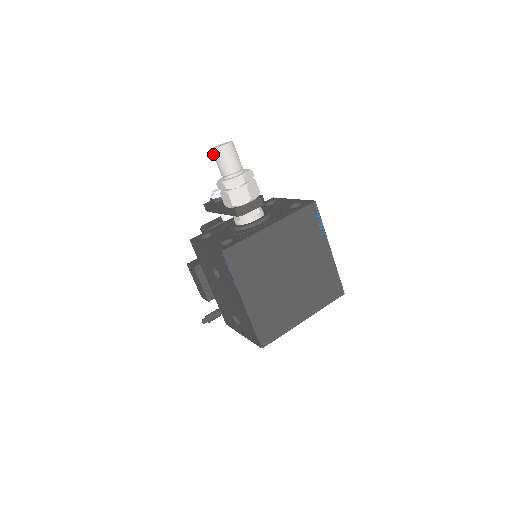
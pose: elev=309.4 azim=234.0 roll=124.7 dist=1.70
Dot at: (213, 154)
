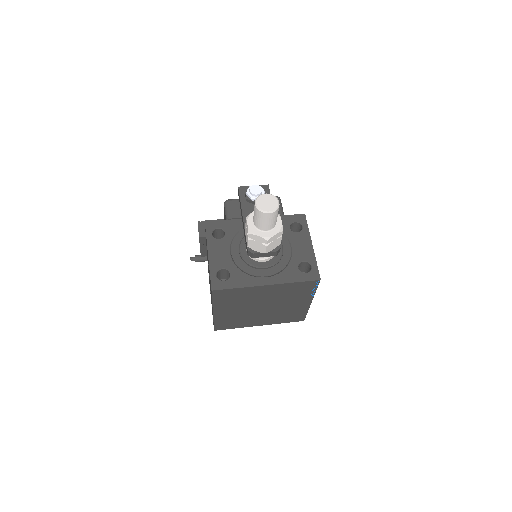
Dot at: (255, 203)
